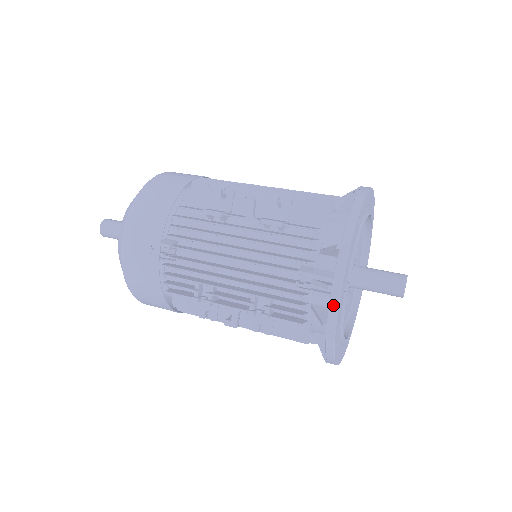
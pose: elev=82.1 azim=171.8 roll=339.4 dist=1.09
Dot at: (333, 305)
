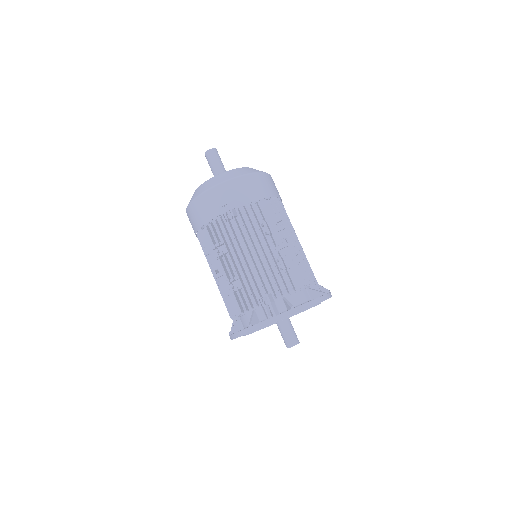
Dot at: (263, 324)
